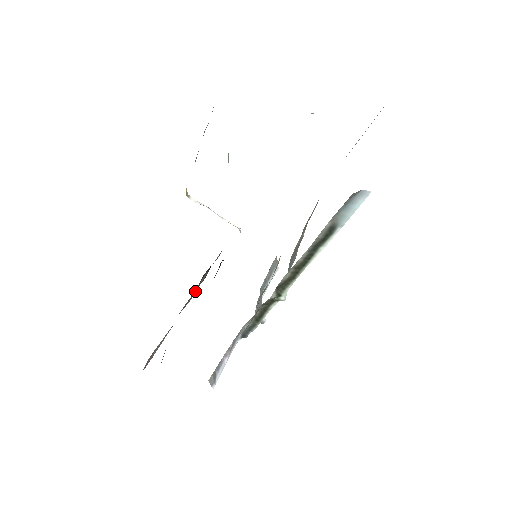
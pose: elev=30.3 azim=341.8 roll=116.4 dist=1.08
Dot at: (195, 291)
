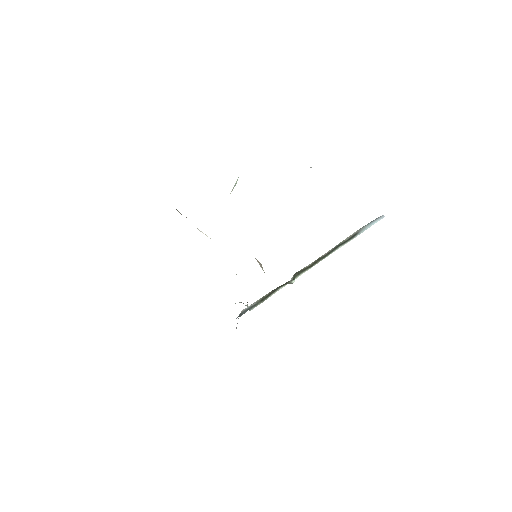
Dot at: occluded
